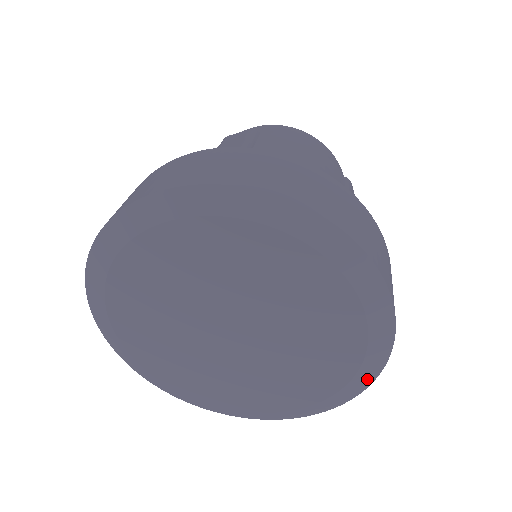
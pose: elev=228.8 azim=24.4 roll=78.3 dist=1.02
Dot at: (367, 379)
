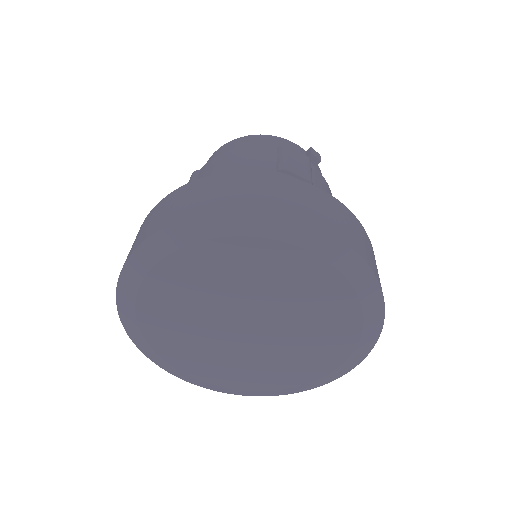
Dot at: (372, 290)
